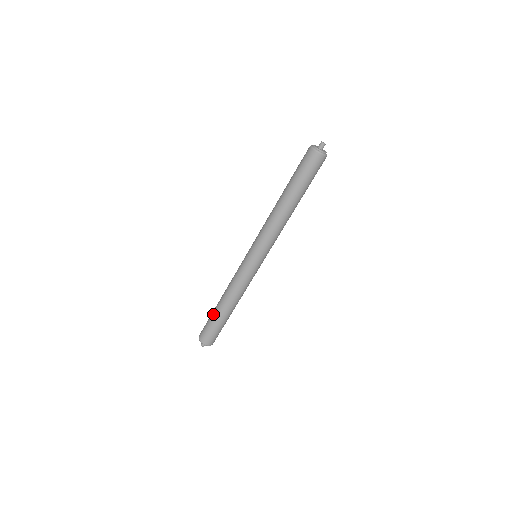
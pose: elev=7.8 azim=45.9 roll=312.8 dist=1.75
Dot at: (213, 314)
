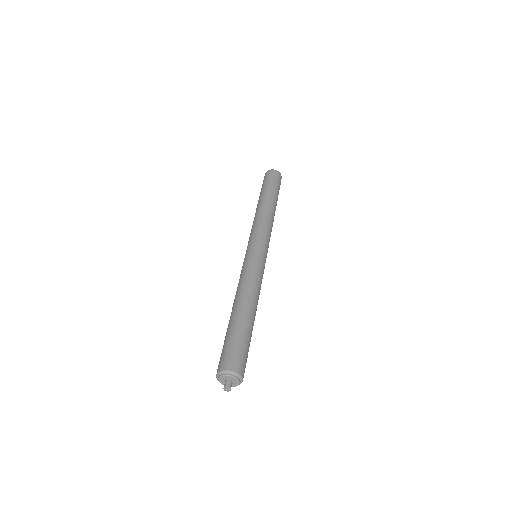
Dot at: (227, 329)
